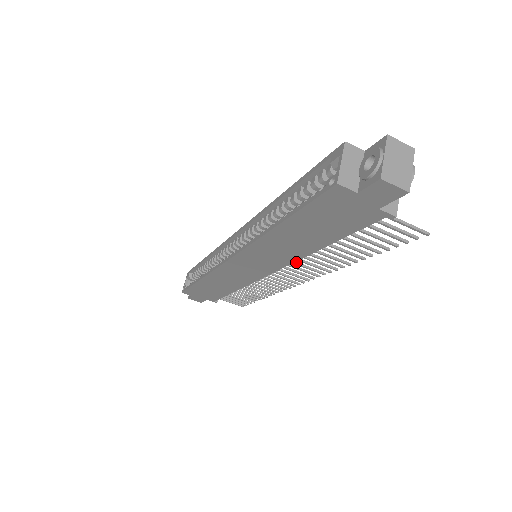
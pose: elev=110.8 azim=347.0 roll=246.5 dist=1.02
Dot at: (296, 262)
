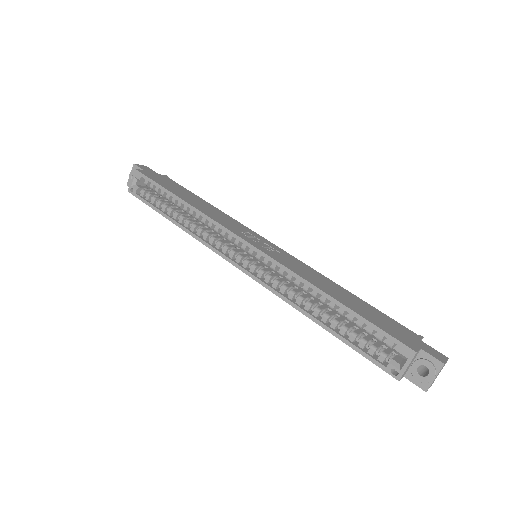
Dot at: occluded
